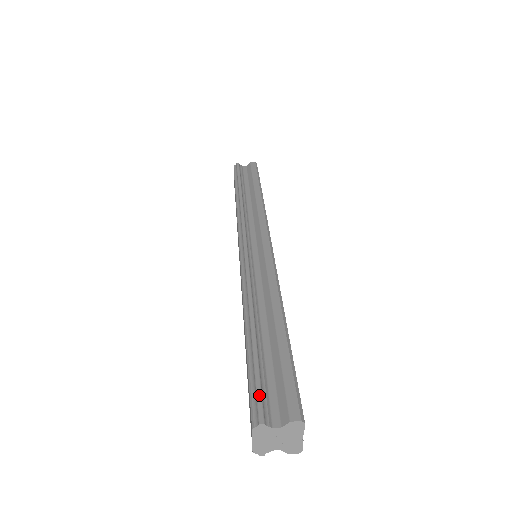
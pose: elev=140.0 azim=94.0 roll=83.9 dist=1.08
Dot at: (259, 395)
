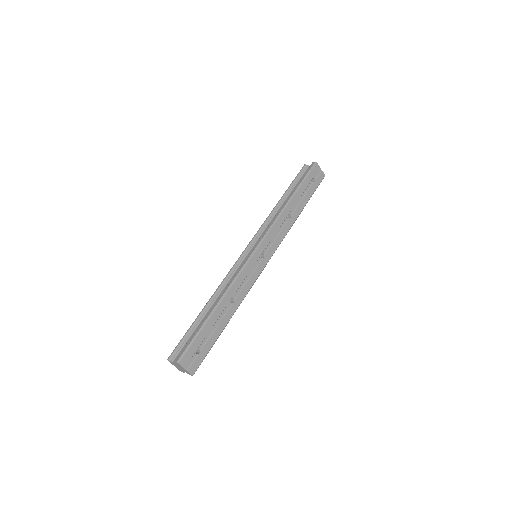
Dot at: (176, 347)
